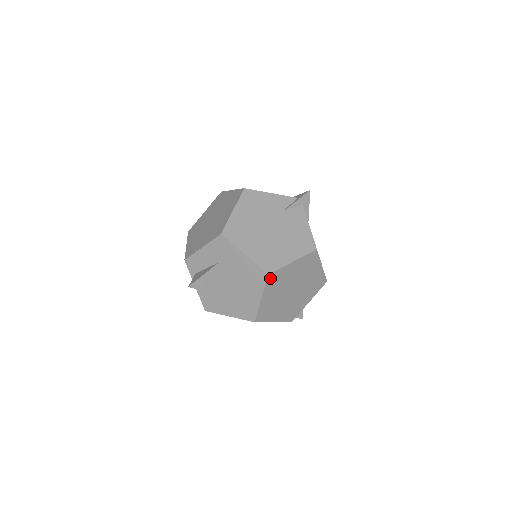
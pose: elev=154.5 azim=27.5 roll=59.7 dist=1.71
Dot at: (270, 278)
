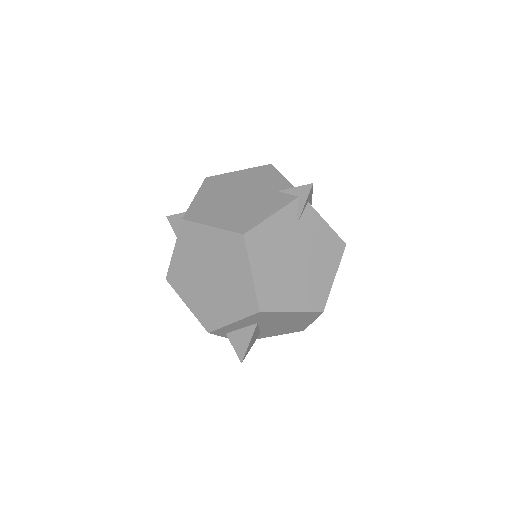
Dot at: occluded
